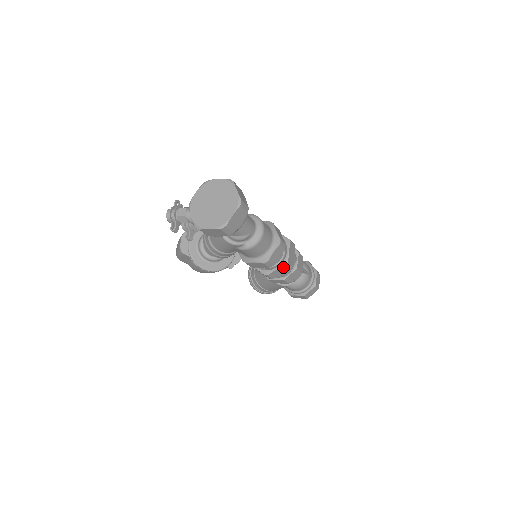
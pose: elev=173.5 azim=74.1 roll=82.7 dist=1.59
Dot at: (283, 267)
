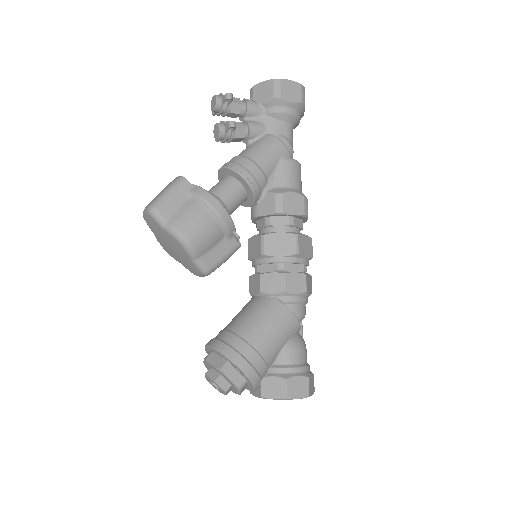
Dot at: (309, 240)
